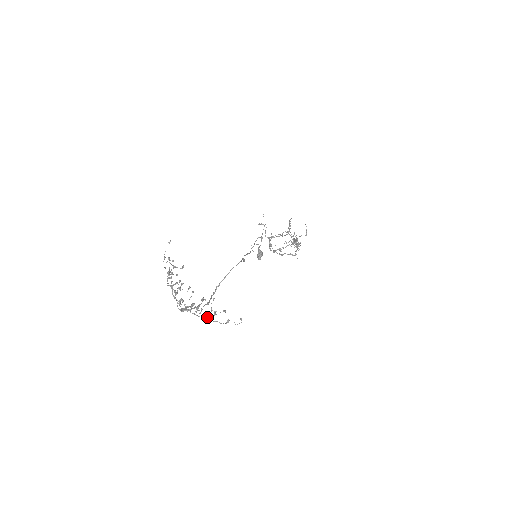
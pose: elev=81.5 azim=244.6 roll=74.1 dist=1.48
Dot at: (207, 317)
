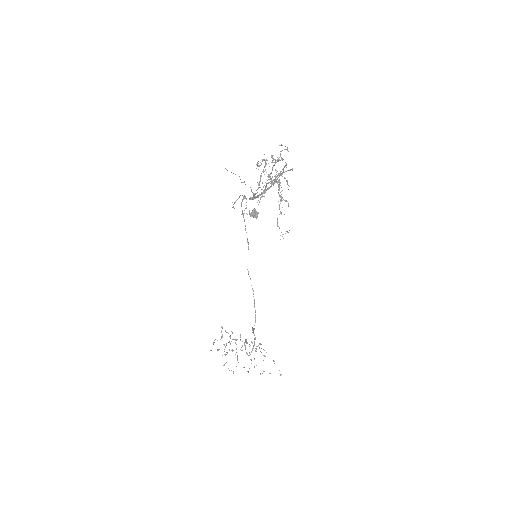
Dot at: (260, 344)
